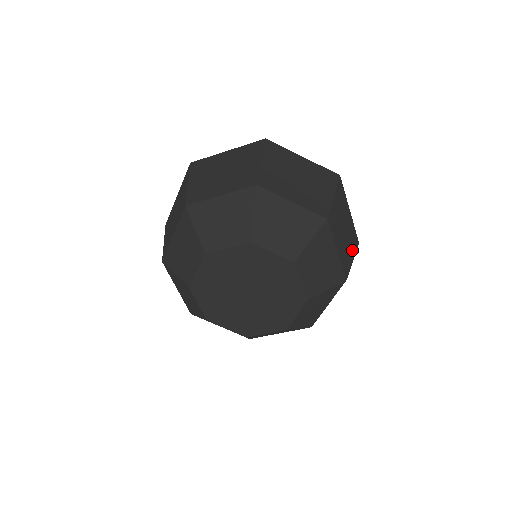
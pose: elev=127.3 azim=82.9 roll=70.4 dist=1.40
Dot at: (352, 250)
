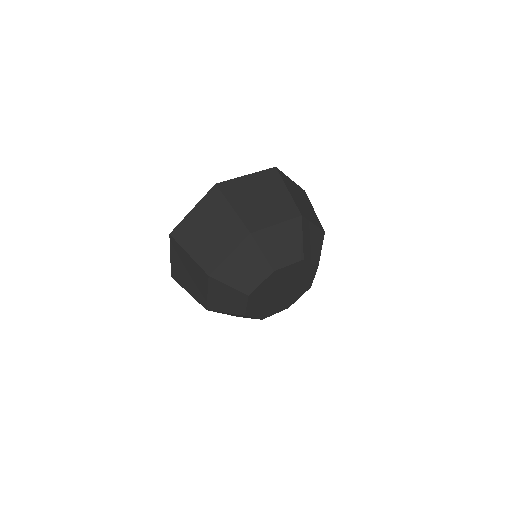
Dot at: (310, 205)
